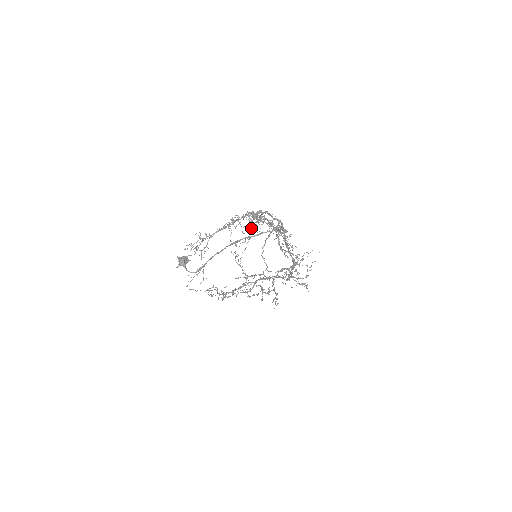
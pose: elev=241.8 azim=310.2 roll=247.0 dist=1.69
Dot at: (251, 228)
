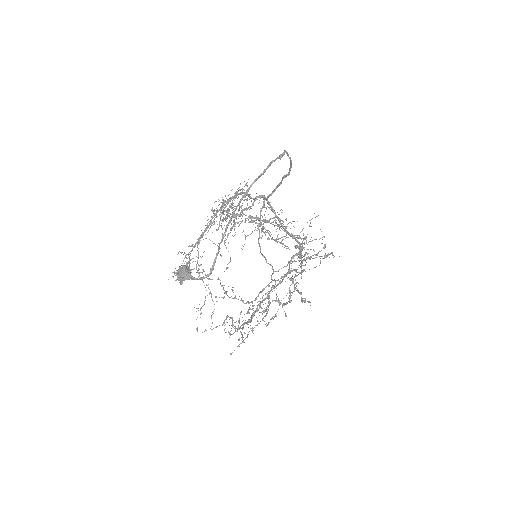
Dot at: occluded
